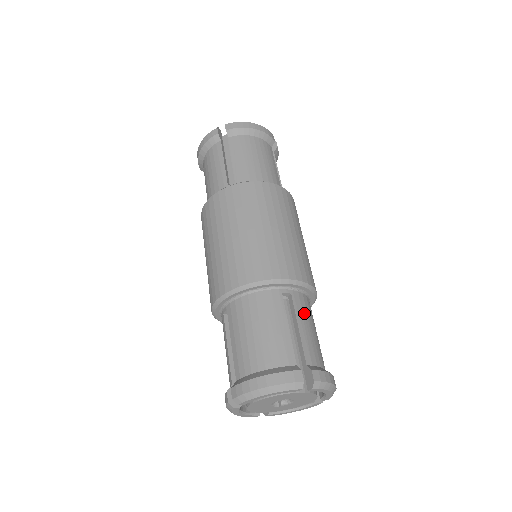
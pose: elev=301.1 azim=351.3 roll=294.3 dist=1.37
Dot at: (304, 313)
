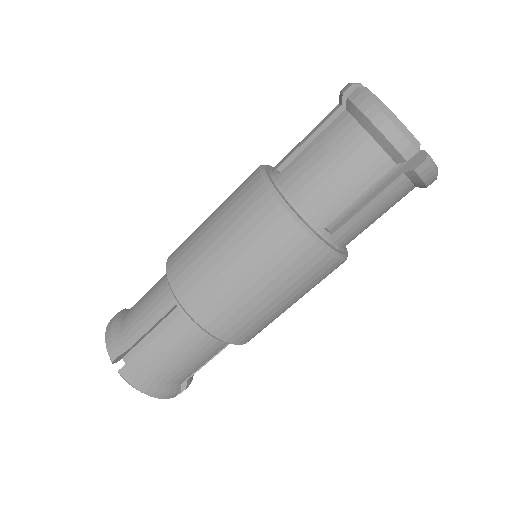
Dot at: occluded
